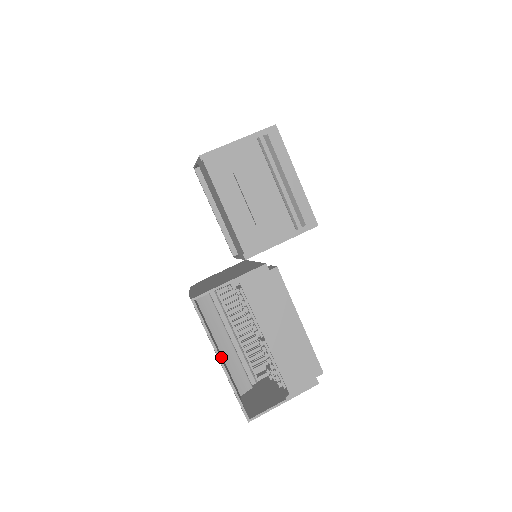
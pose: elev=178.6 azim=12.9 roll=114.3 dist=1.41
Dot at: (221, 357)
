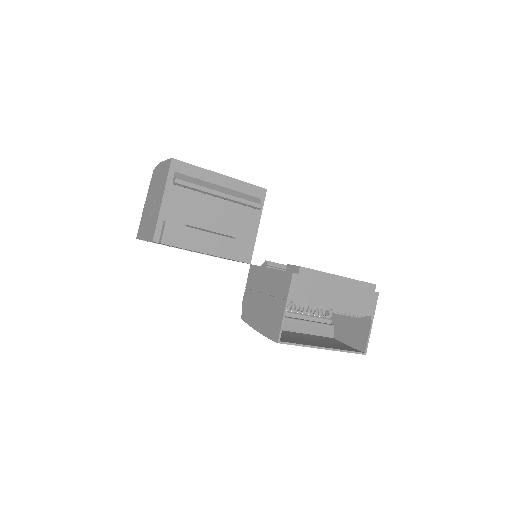
Dot at: (309, 338)
